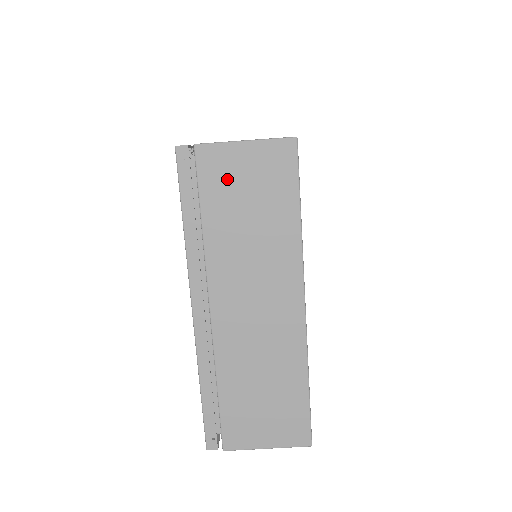
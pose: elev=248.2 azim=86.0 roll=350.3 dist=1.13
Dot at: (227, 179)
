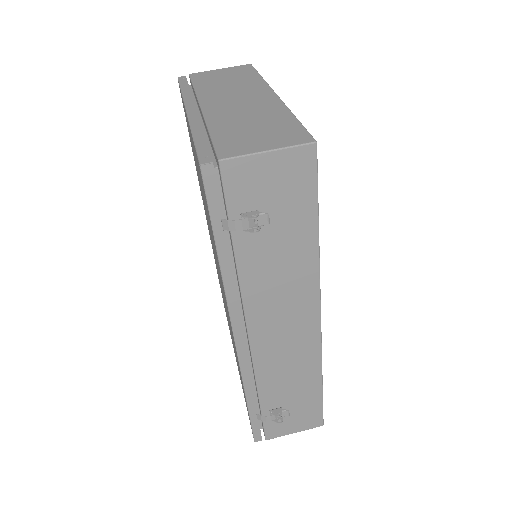
Dot at: (210, 77)
